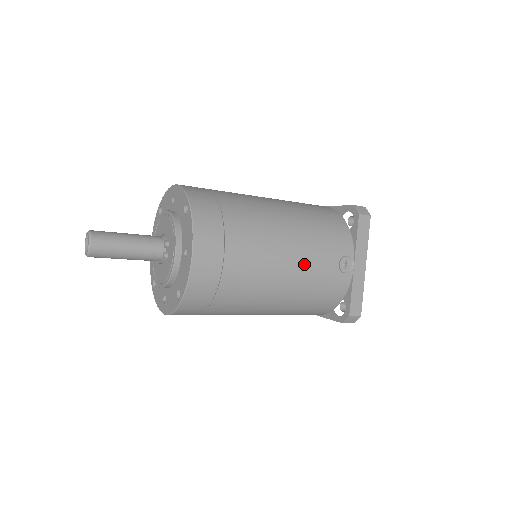
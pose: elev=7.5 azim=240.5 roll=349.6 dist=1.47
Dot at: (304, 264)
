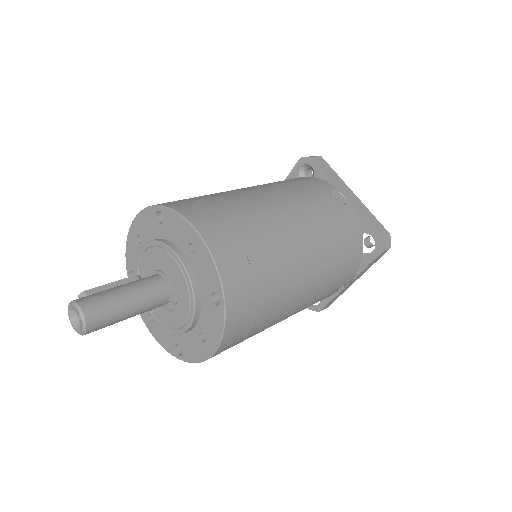
Dot at: (308, 305)
